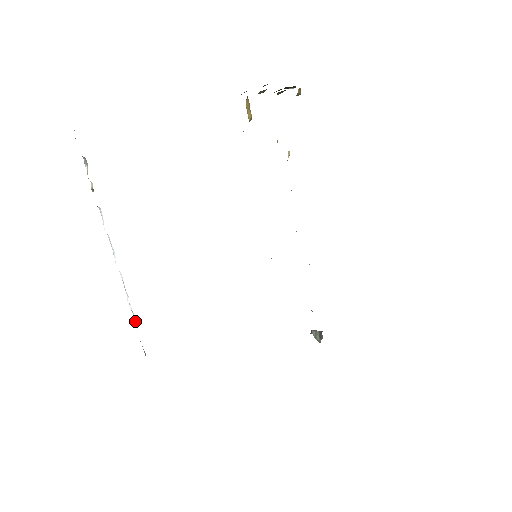
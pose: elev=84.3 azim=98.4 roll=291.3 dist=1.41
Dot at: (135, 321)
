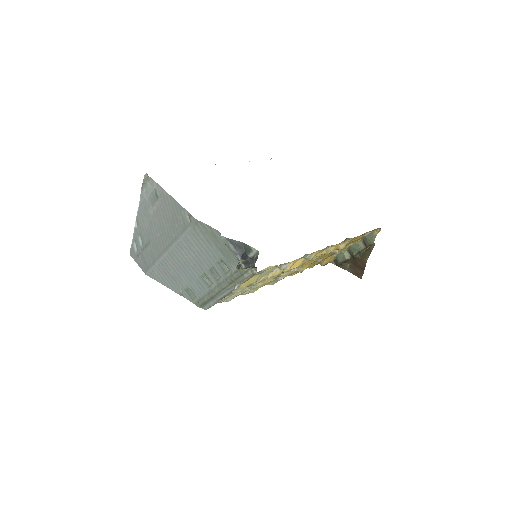
Dot at: occluded
